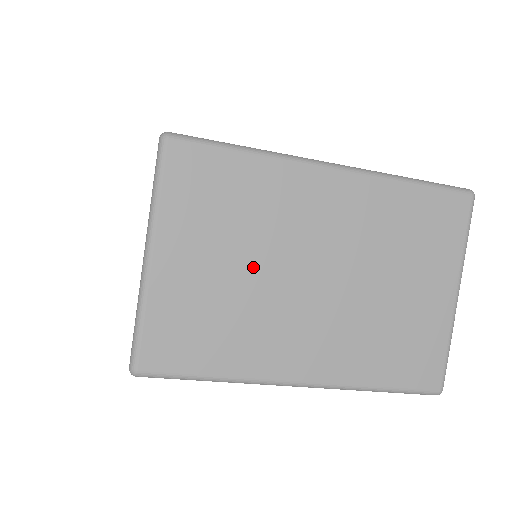
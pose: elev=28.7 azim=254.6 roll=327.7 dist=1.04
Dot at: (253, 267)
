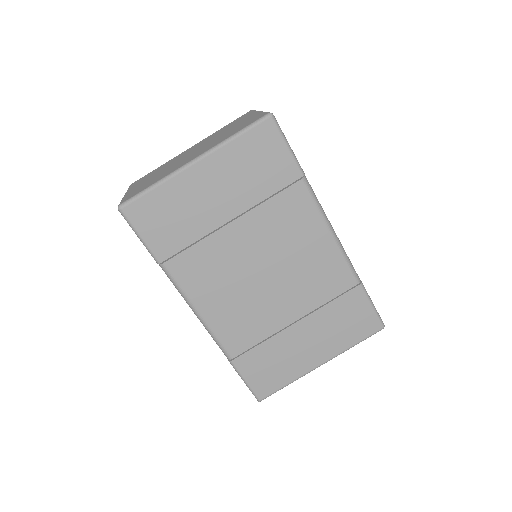
Dot at: (165, 169)
